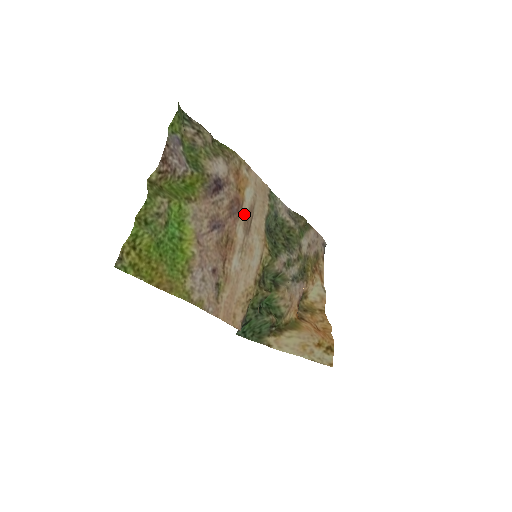
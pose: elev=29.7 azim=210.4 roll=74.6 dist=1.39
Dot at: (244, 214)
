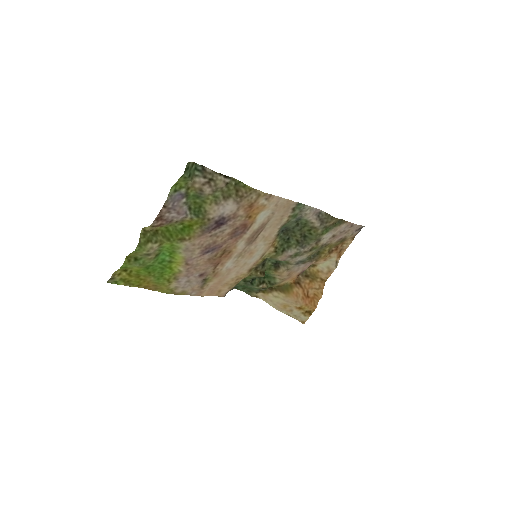
Dot at: (250, 233)
